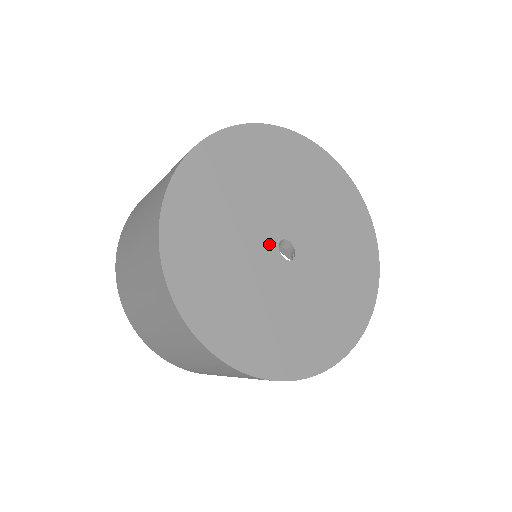
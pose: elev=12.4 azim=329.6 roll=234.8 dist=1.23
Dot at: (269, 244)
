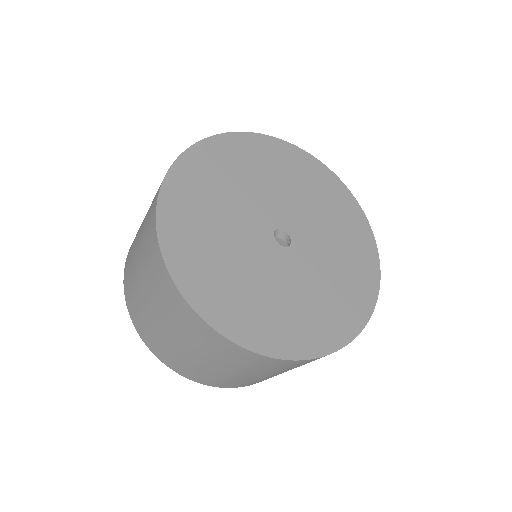
Dot at: (264, 233)
